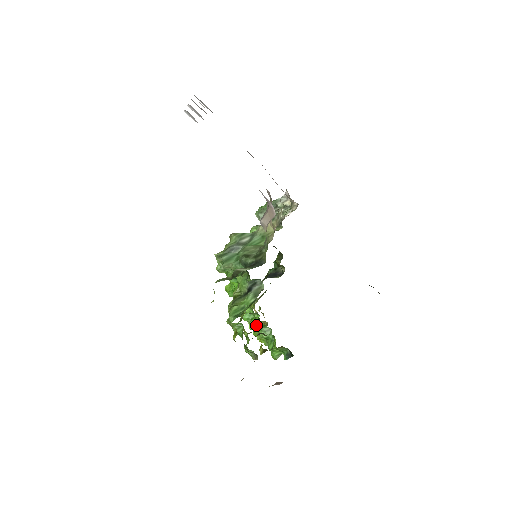
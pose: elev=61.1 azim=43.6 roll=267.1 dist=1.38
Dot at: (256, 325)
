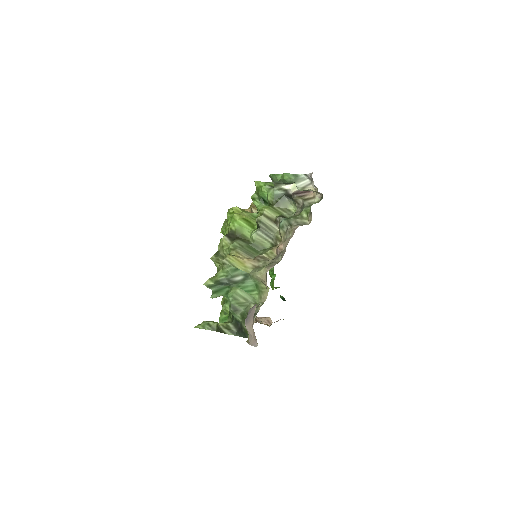
Dot at: occluded
